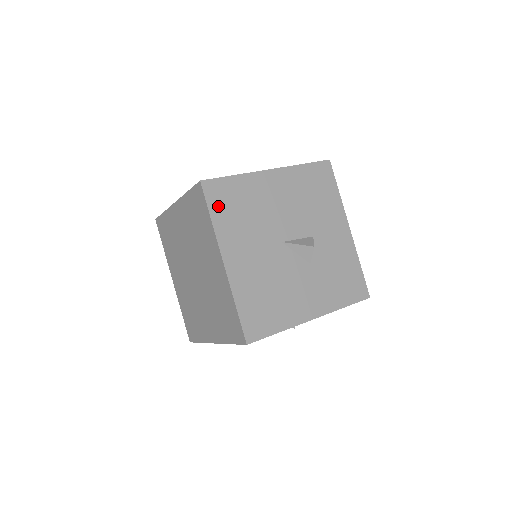
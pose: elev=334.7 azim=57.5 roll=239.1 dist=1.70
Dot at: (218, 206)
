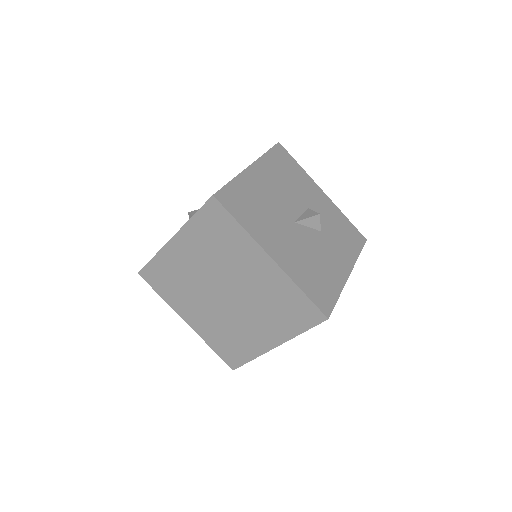
Dot at: (238, 212)
